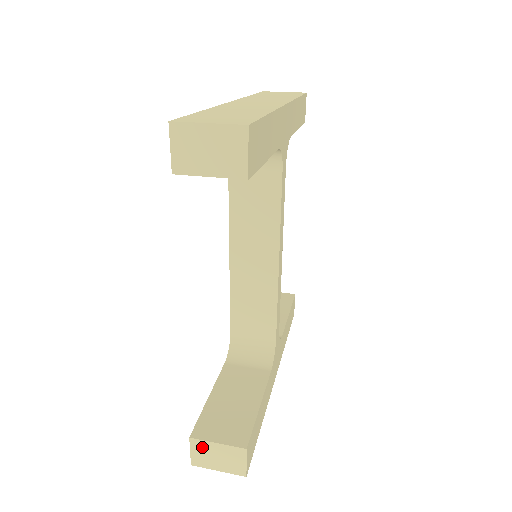
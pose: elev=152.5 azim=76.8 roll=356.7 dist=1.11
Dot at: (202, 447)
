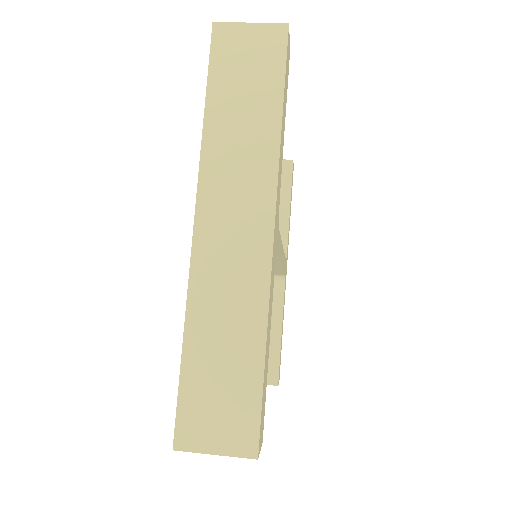
Dot at: occluded
